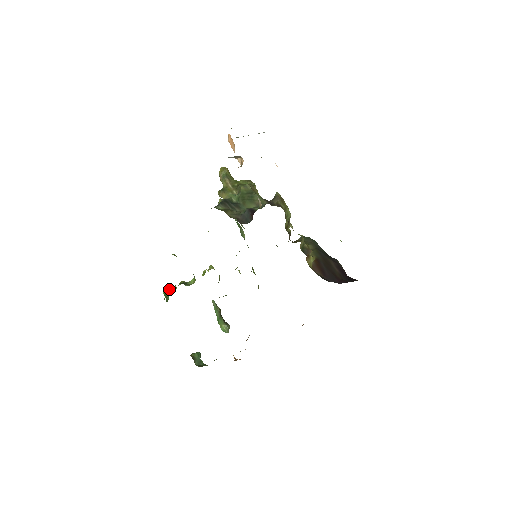
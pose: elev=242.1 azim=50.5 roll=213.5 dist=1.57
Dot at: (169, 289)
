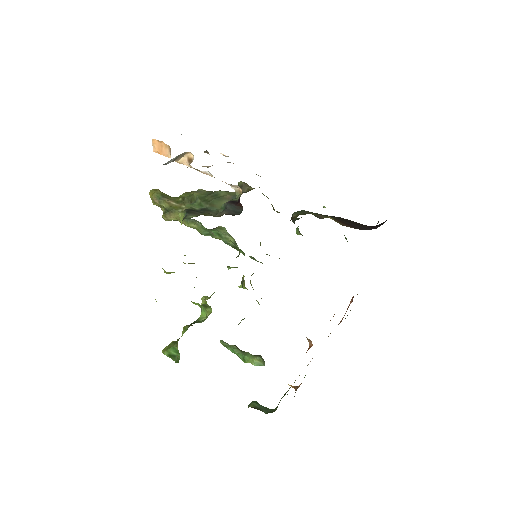
Dot at: (173, 344)
